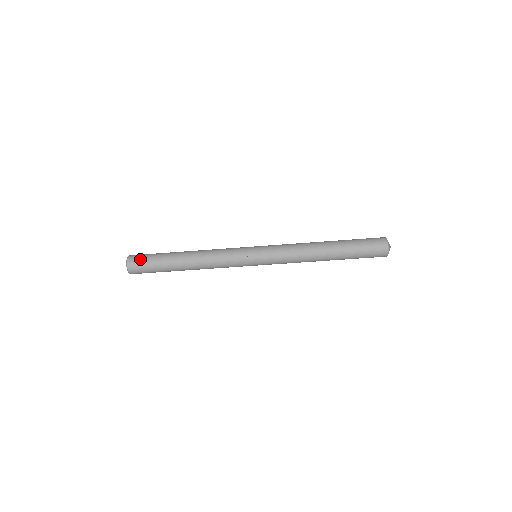
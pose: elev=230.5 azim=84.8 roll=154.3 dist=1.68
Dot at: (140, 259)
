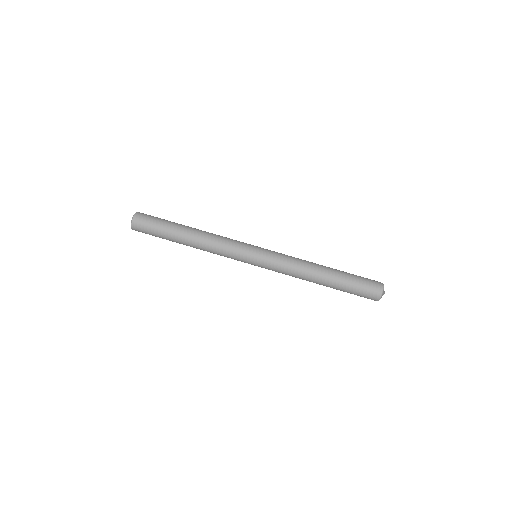
Dot at: occluded
